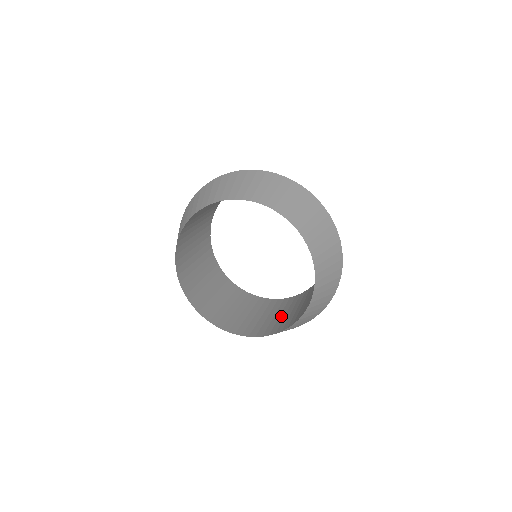
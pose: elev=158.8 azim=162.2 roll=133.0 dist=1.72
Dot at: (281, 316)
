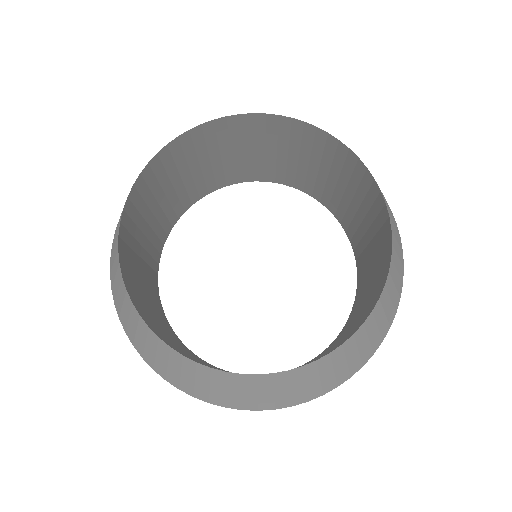
Dot at: occluded
